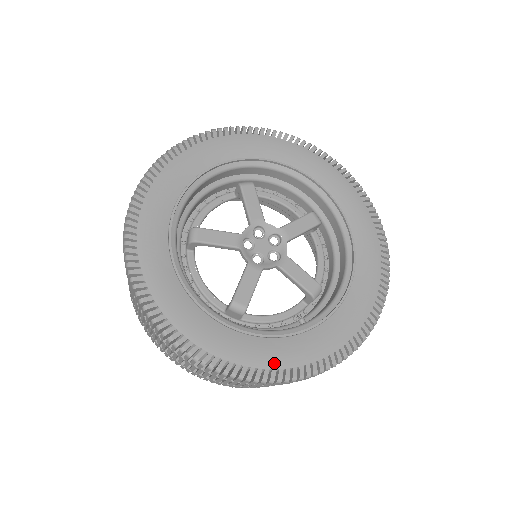
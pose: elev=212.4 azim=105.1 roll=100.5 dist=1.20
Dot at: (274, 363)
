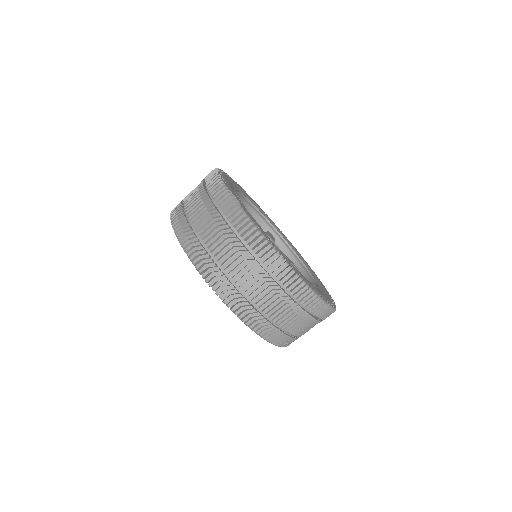
Dot at: (327, 299)
